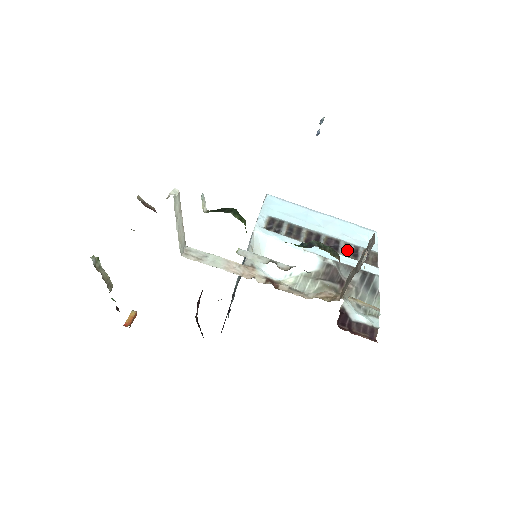
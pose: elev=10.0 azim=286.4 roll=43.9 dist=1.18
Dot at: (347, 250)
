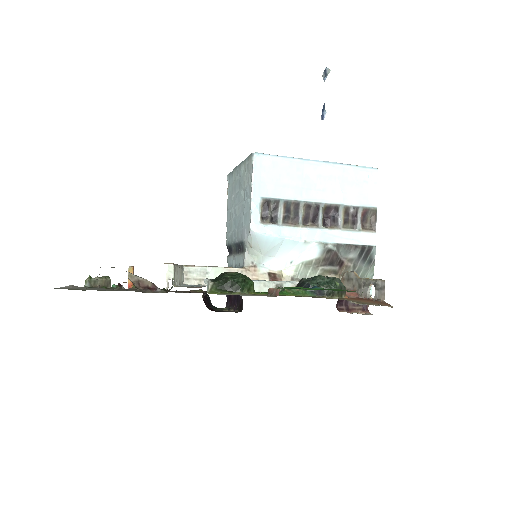
Dot at: (346, 217)
